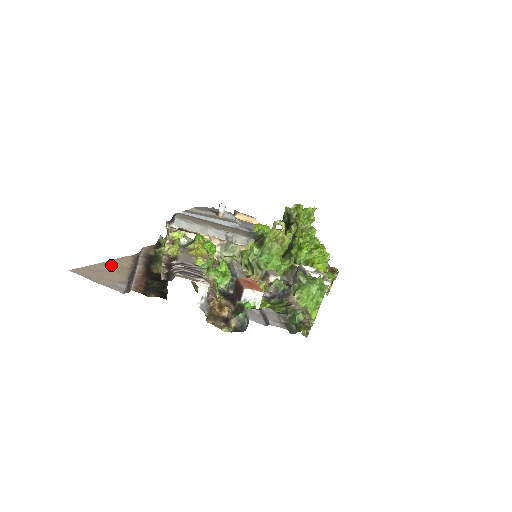
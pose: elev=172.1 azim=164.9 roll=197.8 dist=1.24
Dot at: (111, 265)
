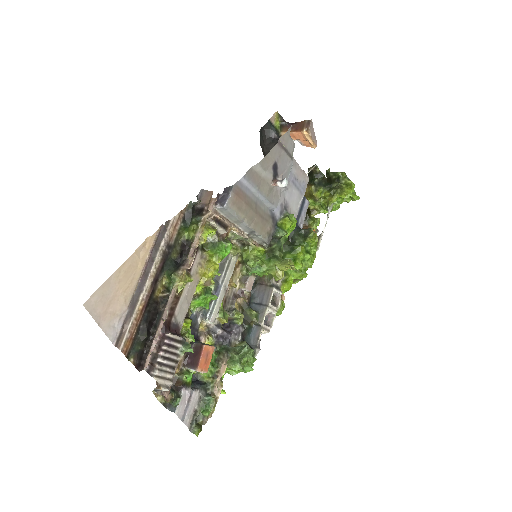
Dot at: (126, 271)
